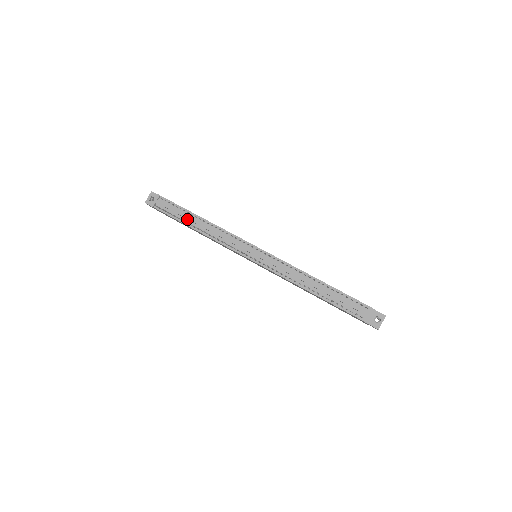
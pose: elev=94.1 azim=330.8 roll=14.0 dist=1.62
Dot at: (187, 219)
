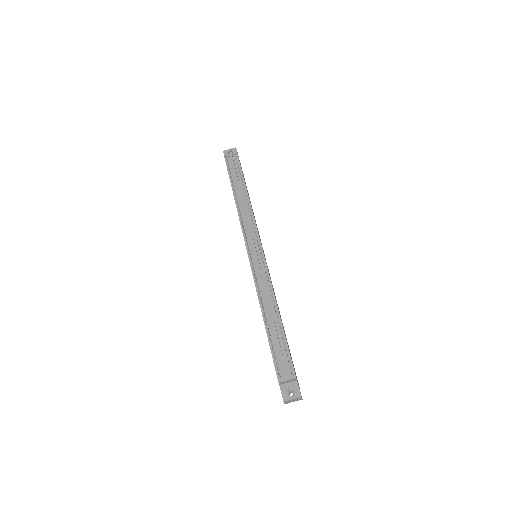
Dot at: (237, 185)
